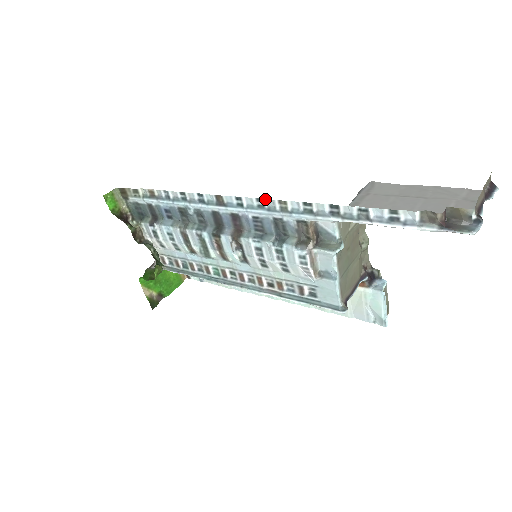
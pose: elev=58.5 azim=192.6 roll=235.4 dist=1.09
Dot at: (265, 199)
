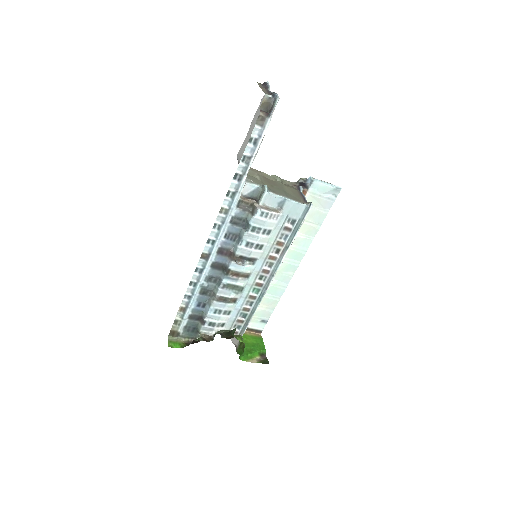
Dot at: (215, 222)
